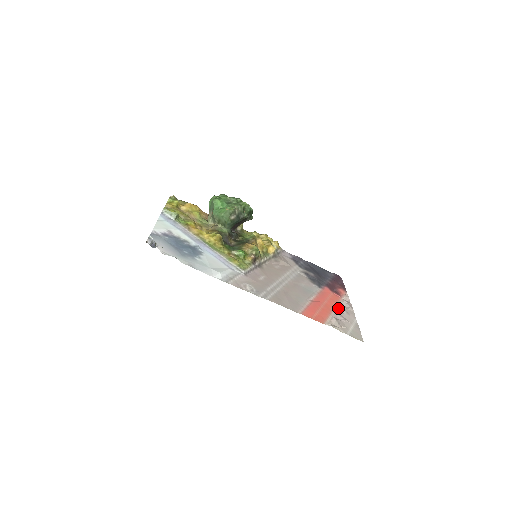
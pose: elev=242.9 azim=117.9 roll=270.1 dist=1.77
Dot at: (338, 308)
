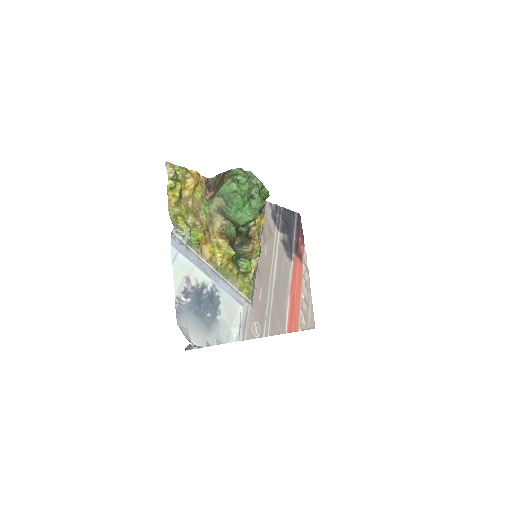
Dot at: (303, 288)
